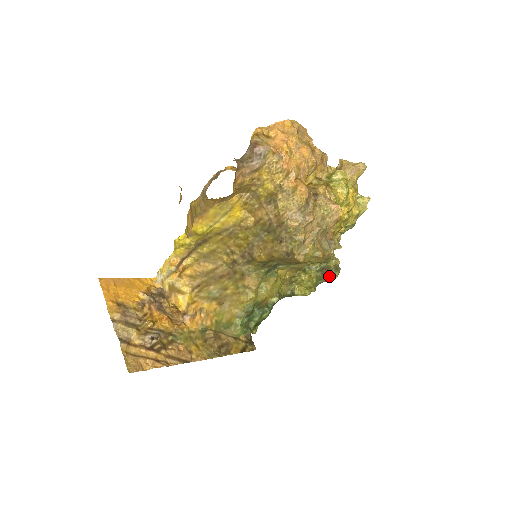
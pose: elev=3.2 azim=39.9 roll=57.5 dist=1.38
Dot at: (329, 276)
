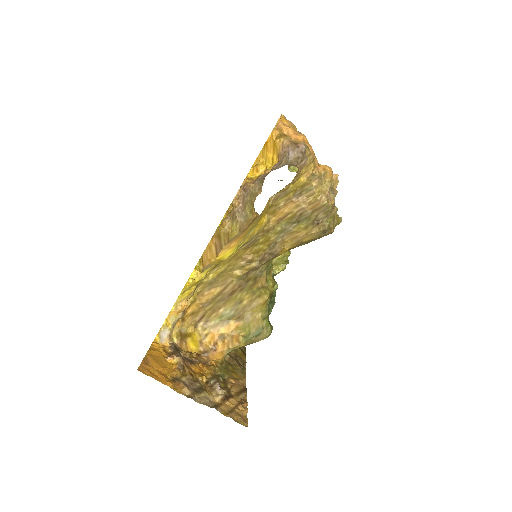
Dot at: occluded
